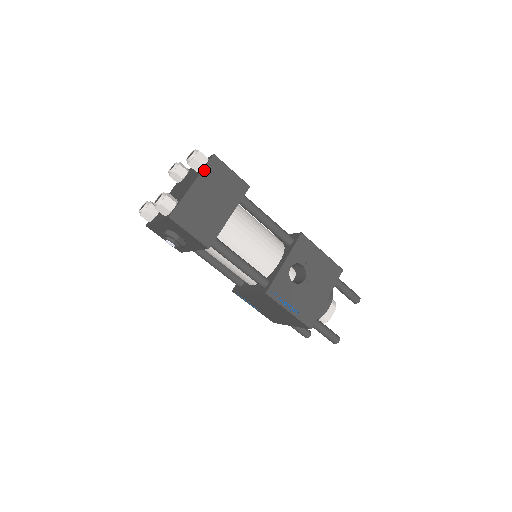
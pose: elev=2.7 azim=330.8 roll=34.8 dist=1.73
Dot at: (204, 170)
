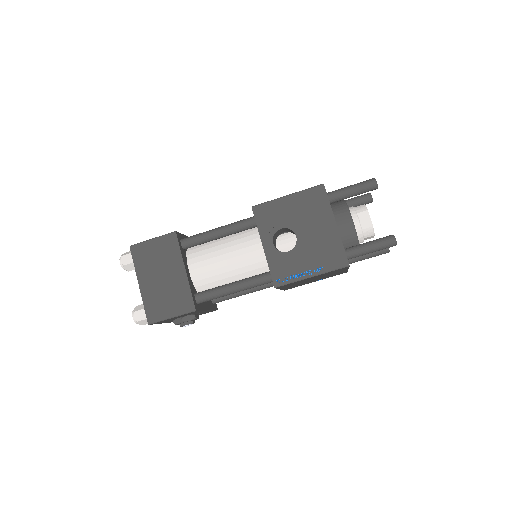
Dot at: (135, 265)
